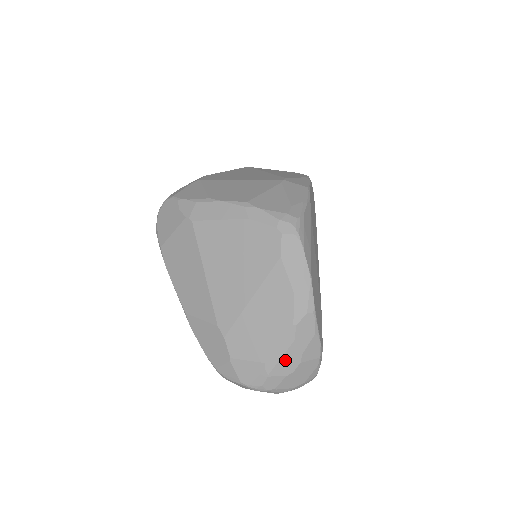
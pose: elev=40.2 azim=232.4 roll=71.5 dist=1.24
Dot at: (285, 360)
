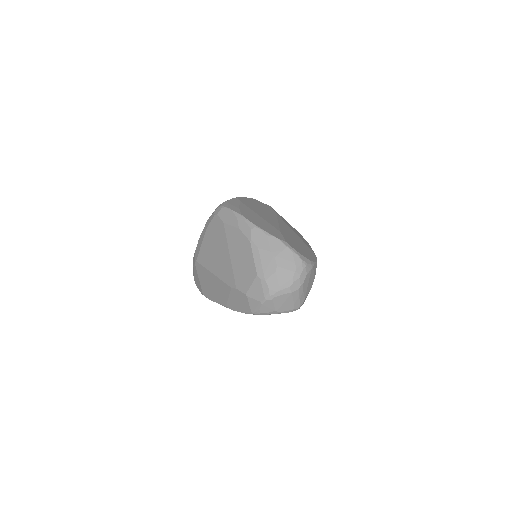
Dot at: (265, 263)
